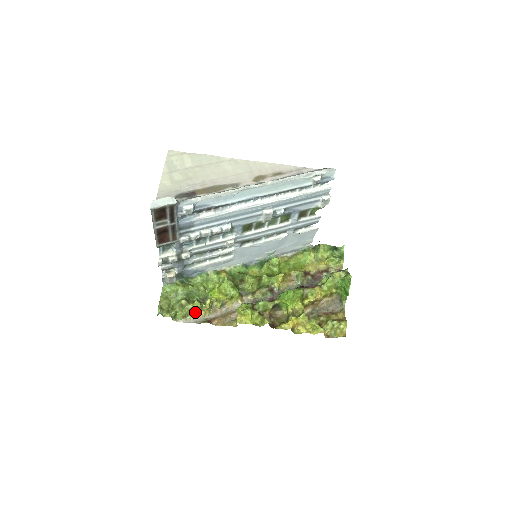
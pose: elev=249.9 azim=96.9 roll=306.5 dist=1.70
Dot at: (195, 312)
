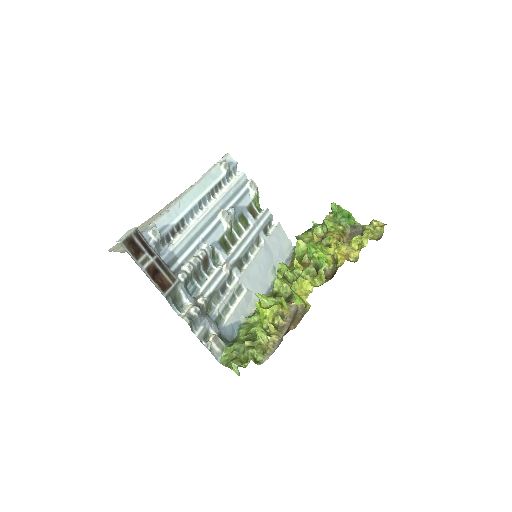
Dot at: (268, 342)
